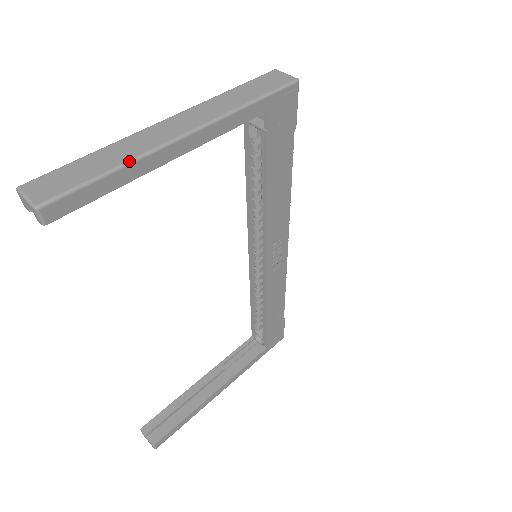
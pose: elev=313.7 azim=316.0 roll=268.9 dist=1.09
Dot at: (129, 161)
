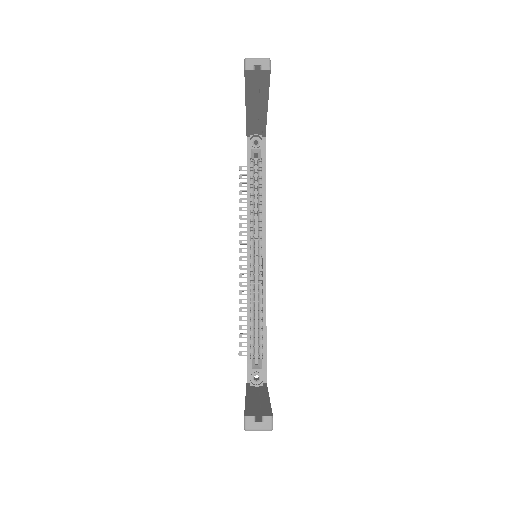
Dot at: occluded
